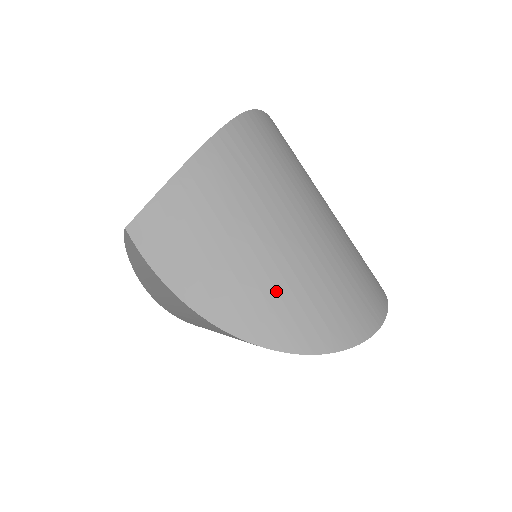
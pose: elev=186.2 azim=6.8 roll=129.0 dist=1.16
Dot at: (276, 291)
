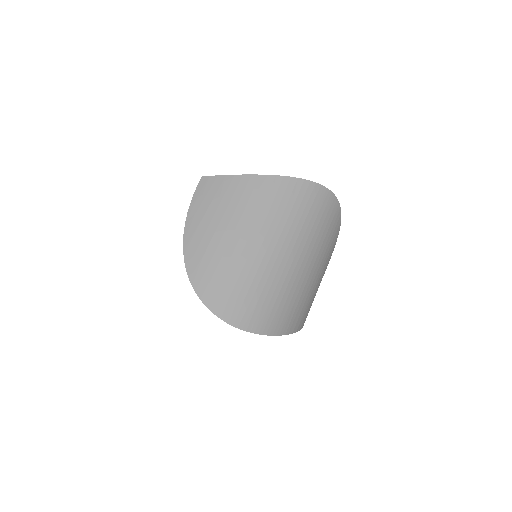
Dot at: (220, 261)
